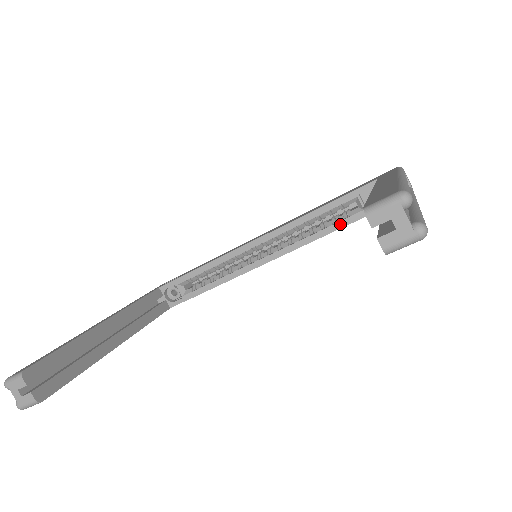
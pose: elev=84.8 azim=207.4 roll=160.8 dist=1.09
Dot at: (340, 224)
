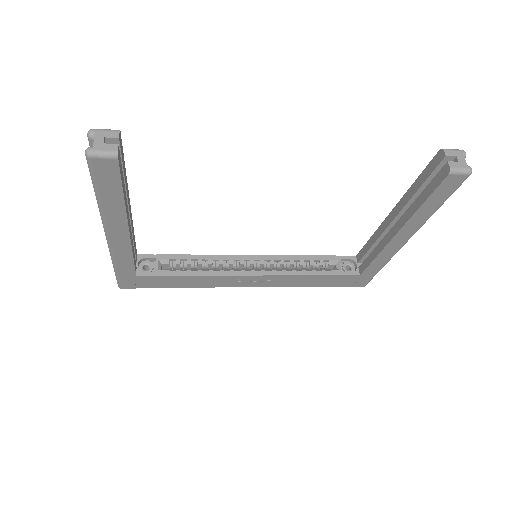
Dot at: (321, 272)
